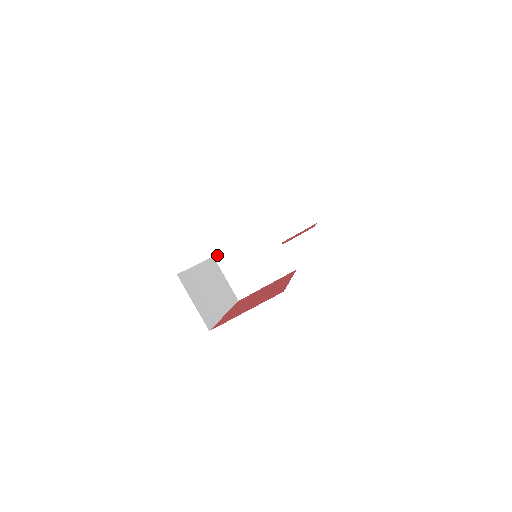
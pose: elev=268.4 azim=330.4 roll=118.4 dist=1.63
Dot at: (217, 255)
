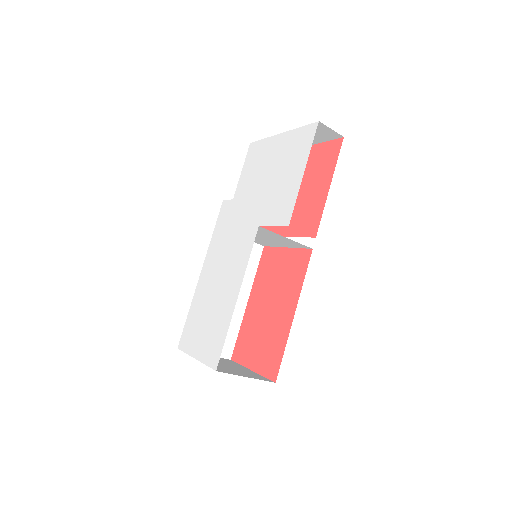
Dot at: (218, 227)
